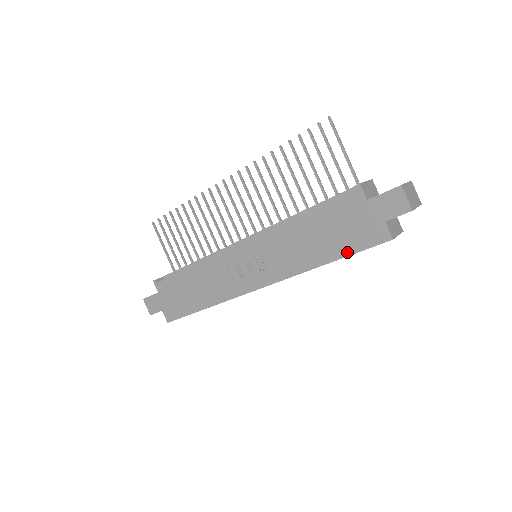
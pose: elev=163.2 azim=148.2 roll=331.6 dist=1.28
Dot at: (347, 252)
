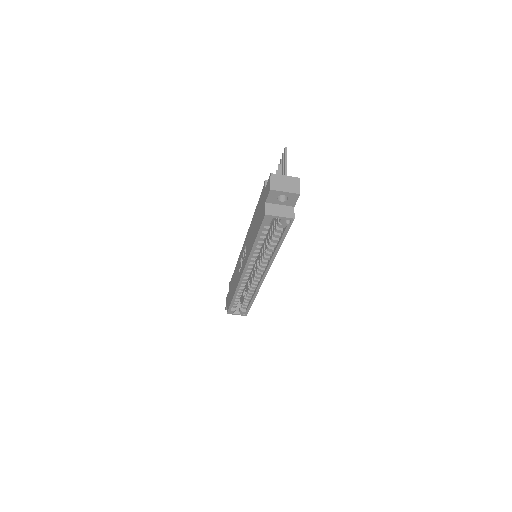
Dot at: (257, 232)
